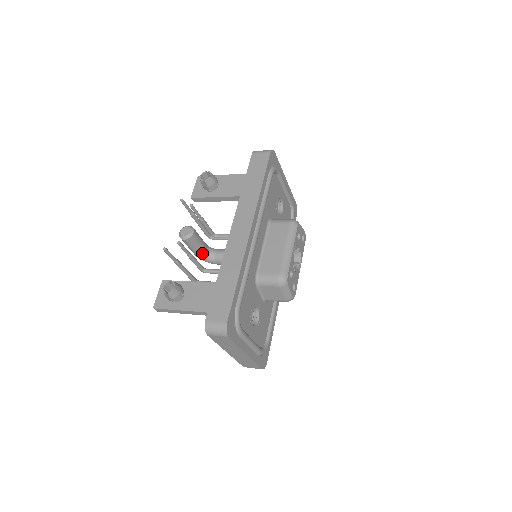
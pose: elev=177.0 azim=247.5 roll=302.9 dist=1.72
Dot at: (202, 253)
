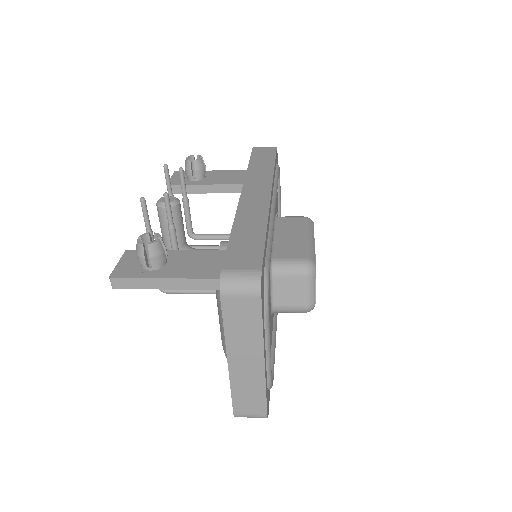
Dot at: (179, 244)
